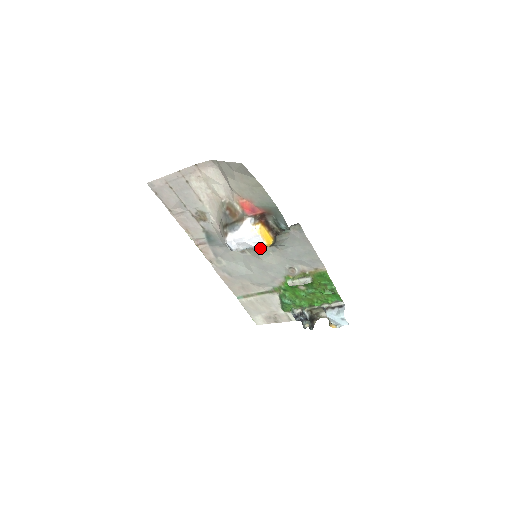
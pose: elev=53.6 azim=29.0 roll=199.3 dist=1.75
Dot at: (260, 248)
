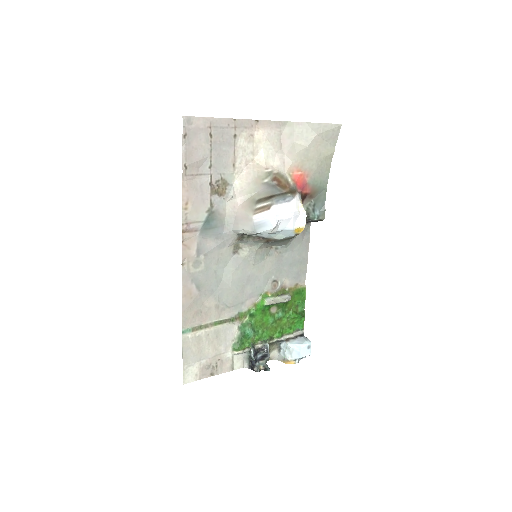
Dot at: (287, 236)
